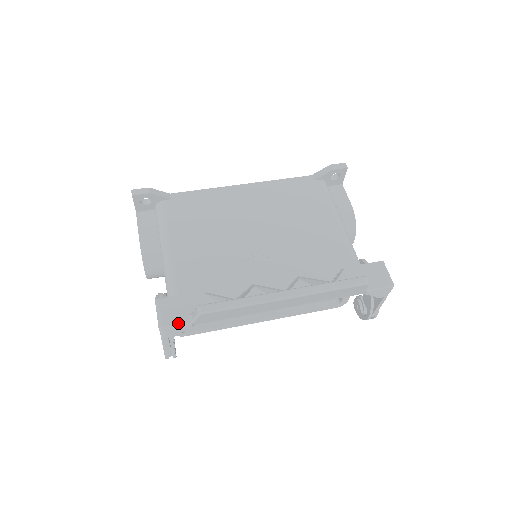
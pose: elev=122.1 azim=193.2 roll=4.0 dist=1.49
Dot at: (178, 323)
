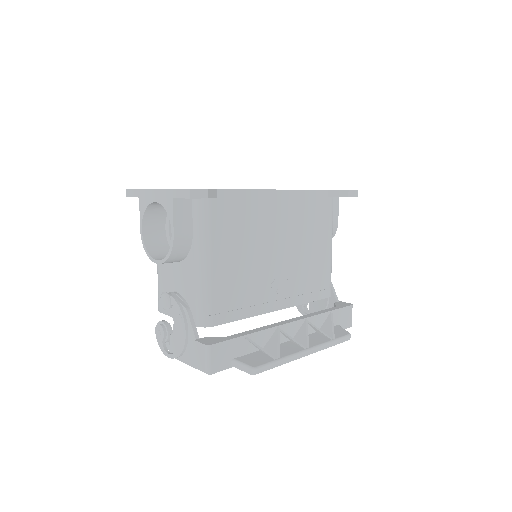
Dot at: (223, 369)
